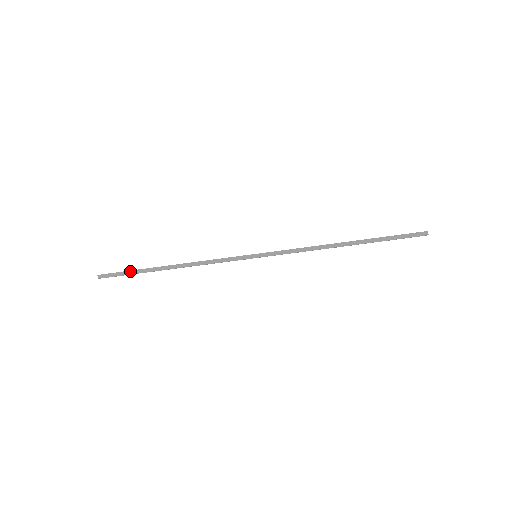
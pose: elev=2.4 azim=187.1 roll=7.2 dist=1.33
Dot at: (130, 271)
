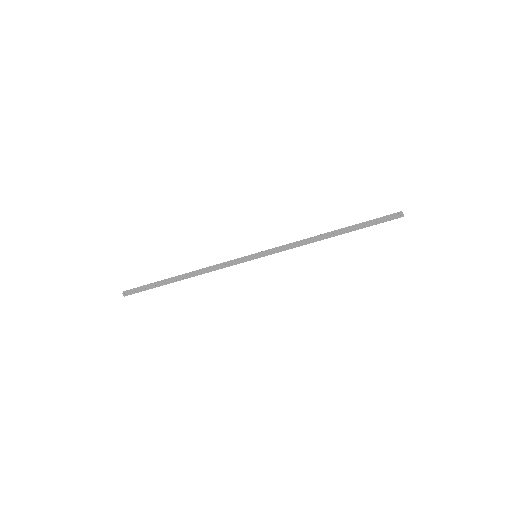
Dot at: (150, 284)
